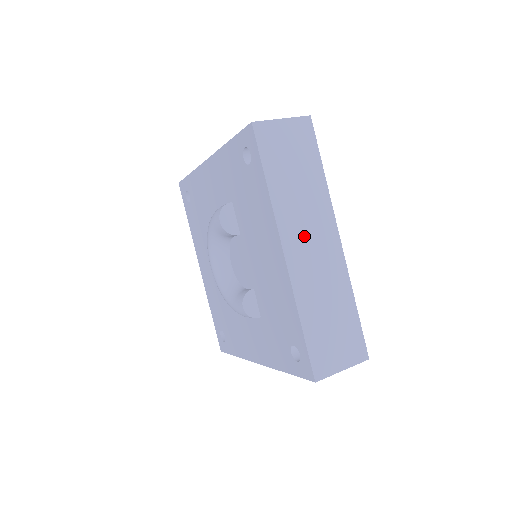
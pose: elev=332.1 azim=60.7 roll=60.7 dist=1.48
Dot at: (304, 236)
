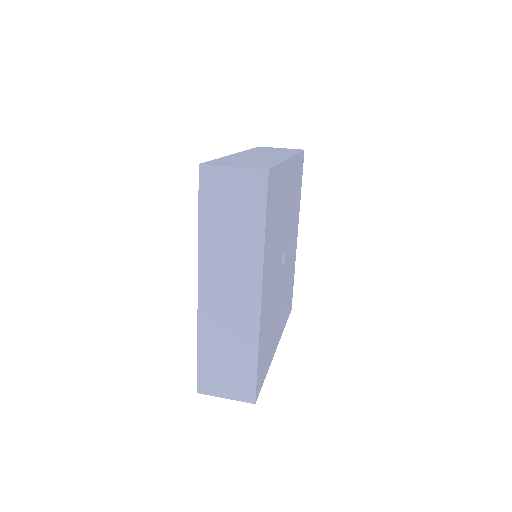
Dot at: (223, 281)
